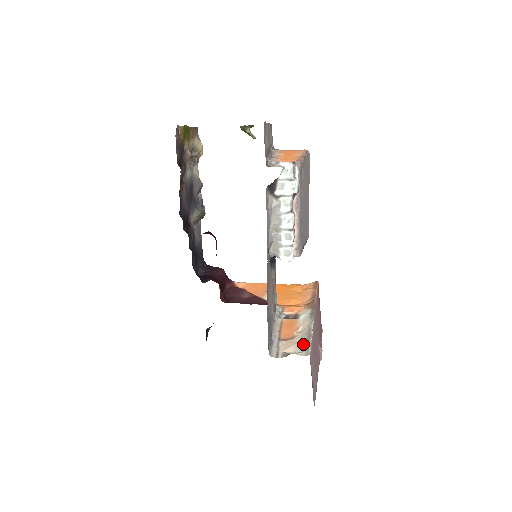
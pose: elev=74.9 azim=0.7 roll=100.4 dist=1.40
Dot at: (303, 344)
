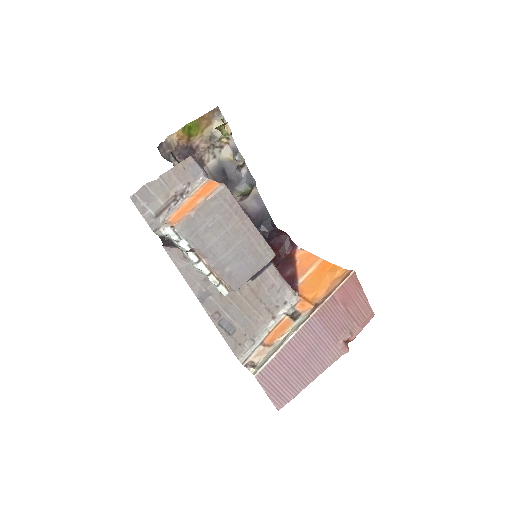
Dot at: (265, 359)
